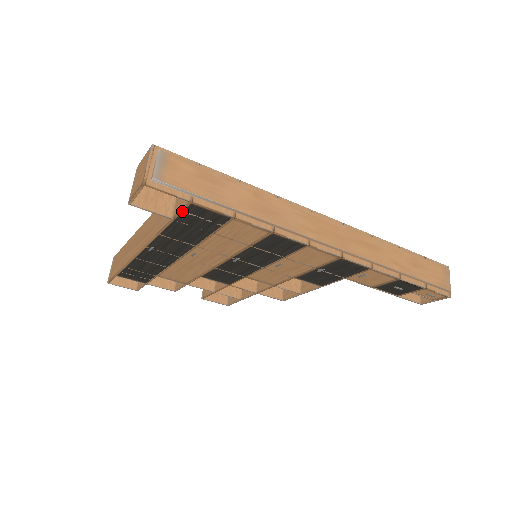
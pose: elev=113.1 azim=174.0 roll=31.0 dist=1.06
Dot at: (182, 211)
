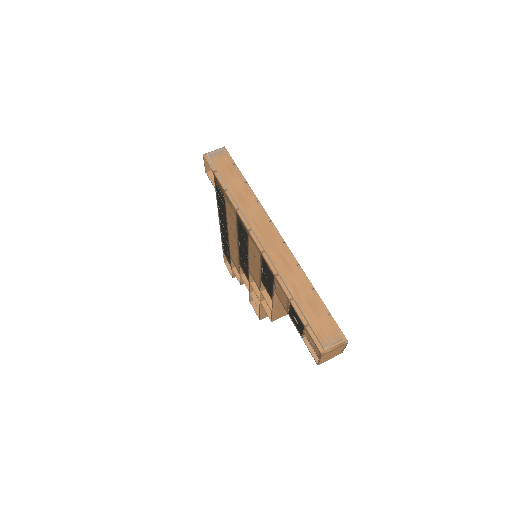
Dot at: (215, 181)
